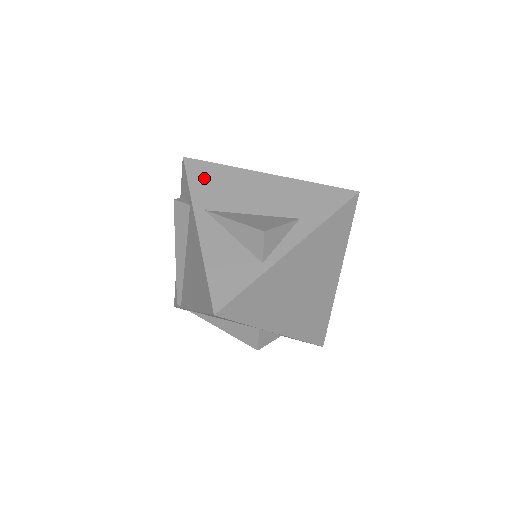
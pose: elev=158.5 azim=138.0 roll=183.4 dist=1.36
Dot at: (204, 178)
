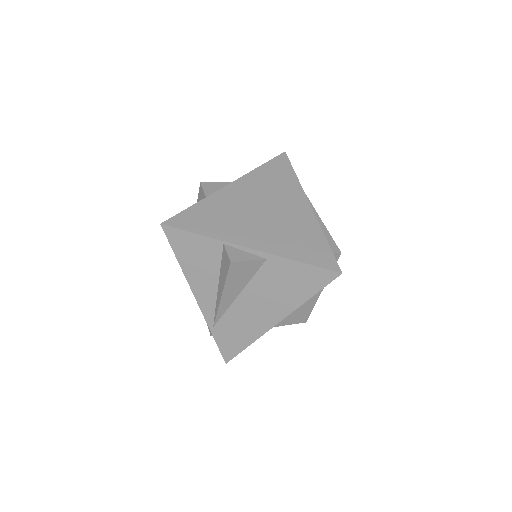
Dot at: occluded
